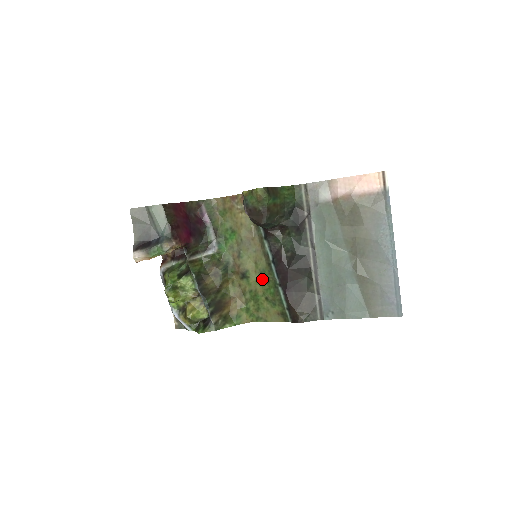
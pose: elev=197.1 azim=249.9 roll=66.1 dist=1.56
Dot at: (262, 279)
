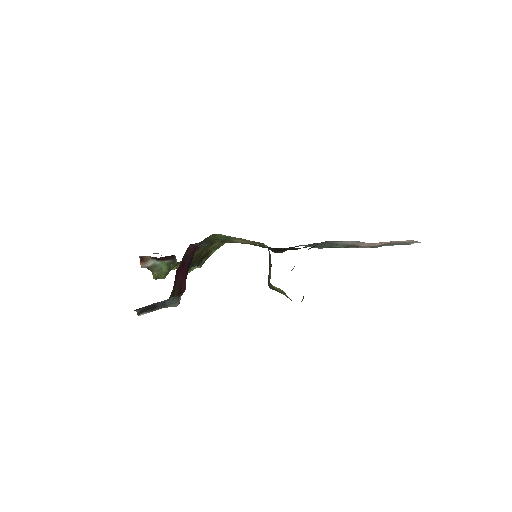
Dot at: occluded
